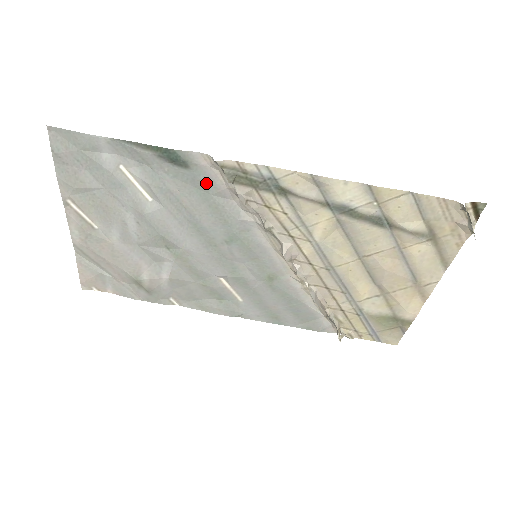
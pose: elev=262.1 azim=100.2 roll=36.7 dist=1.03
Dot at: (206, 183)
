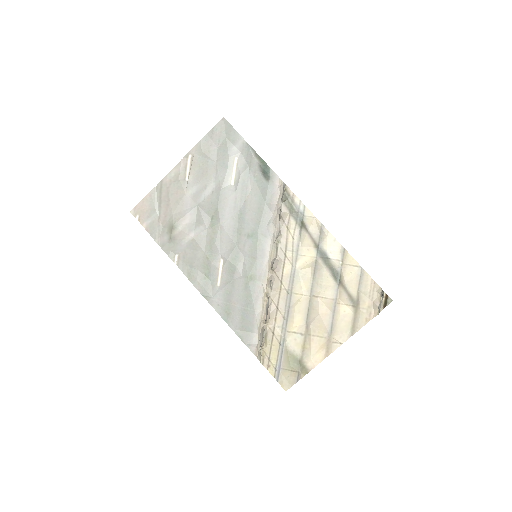
Dot at: (269, 195)
